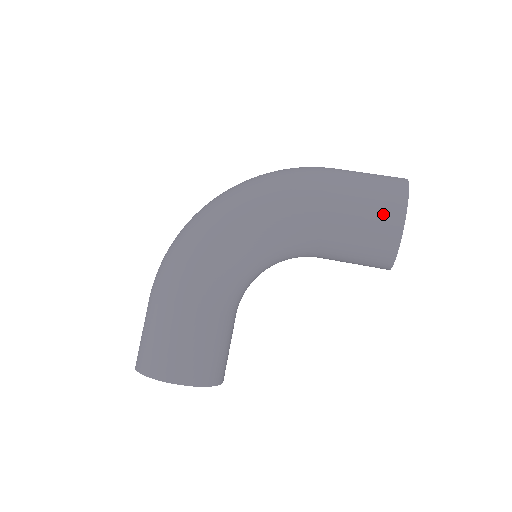
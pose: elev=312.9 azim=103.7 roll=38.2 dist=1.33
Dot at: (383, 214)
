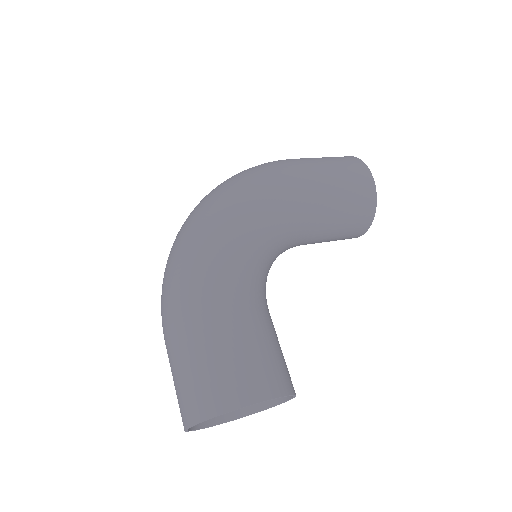
Dot at: (356, 174)
